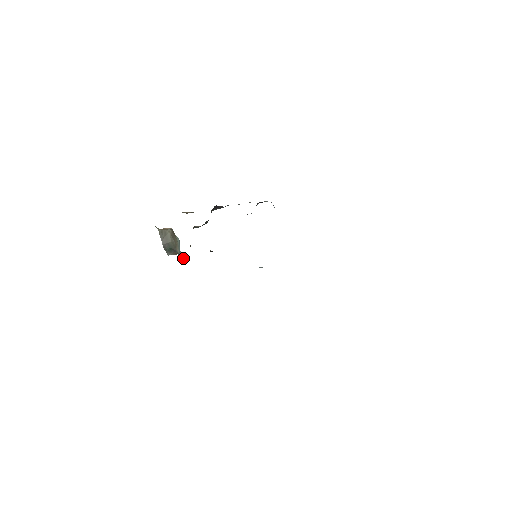
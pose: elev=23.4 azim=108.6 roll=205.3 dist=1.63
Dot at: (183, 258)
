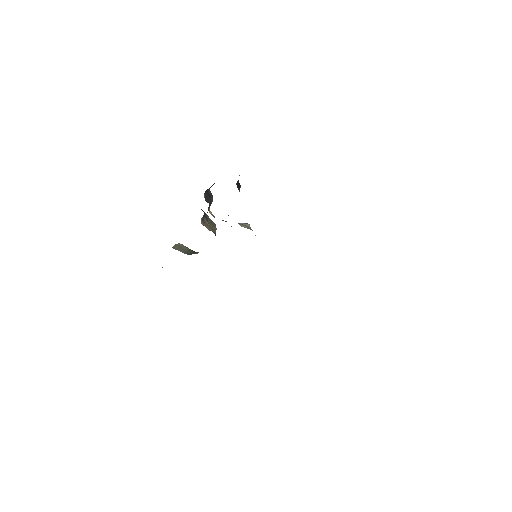
Dot at: occluded
